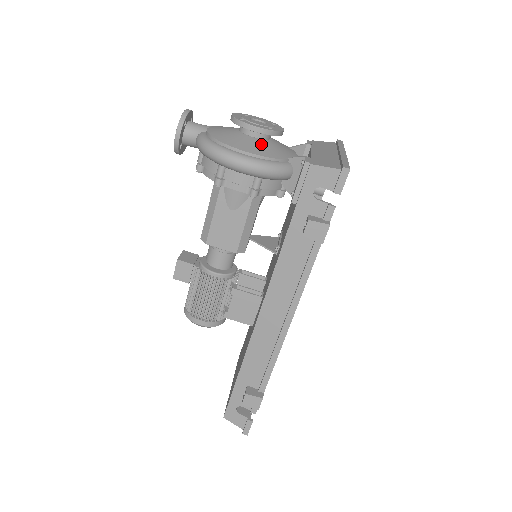
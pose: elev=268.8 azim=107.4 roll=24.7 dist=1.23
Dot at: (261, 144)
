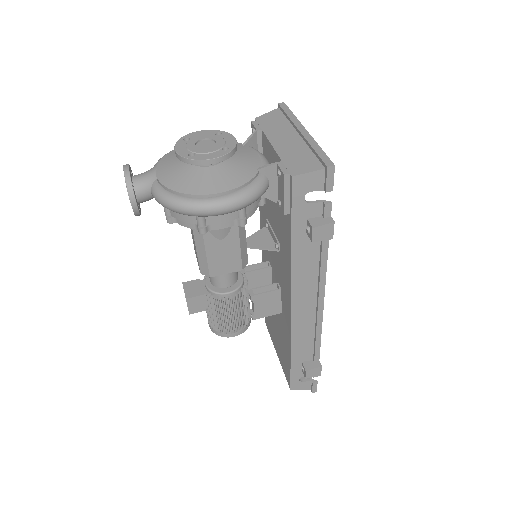
Dot at: (225, 171)
